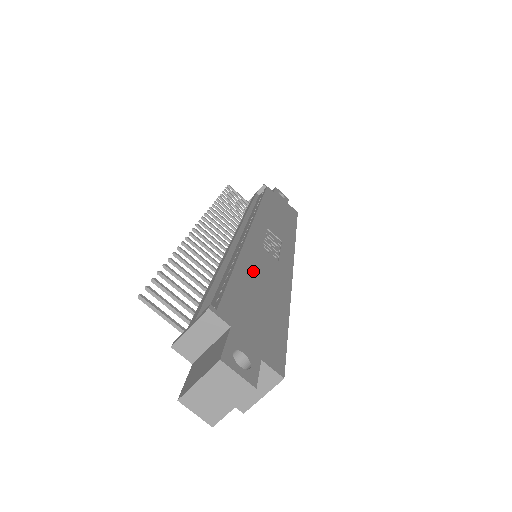
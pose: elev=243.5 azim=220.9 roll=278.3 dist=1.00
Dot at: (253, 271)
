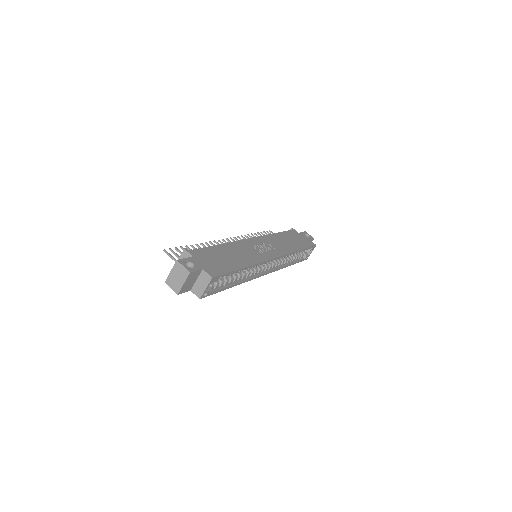
Dot at: (231, 250)
